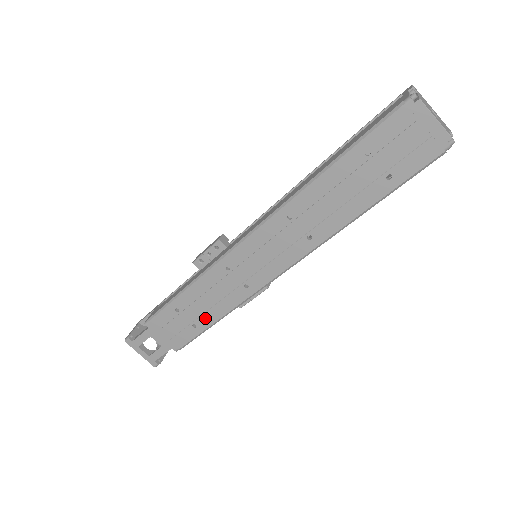
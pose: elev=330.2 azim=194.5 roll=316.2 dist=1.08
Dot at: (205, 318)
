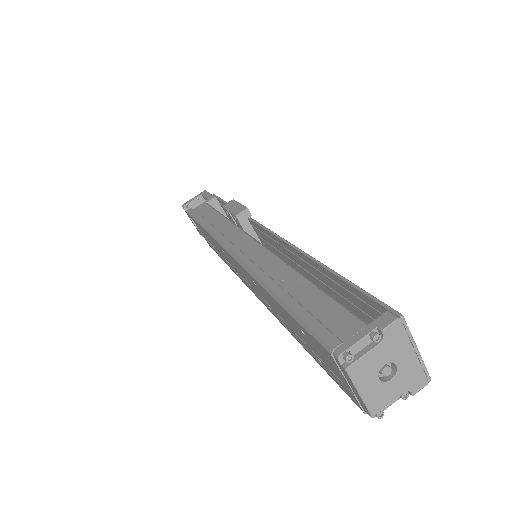
Dot at: occluded
